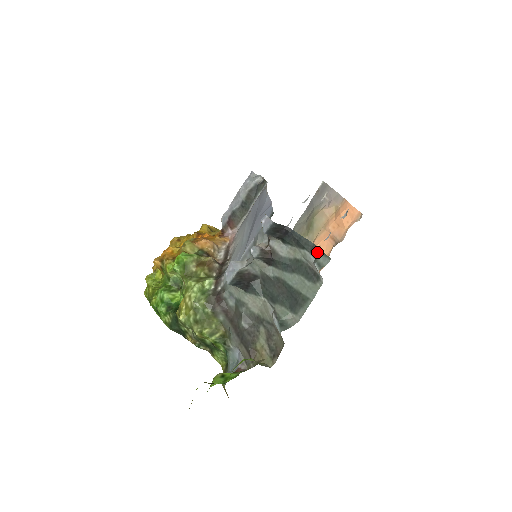
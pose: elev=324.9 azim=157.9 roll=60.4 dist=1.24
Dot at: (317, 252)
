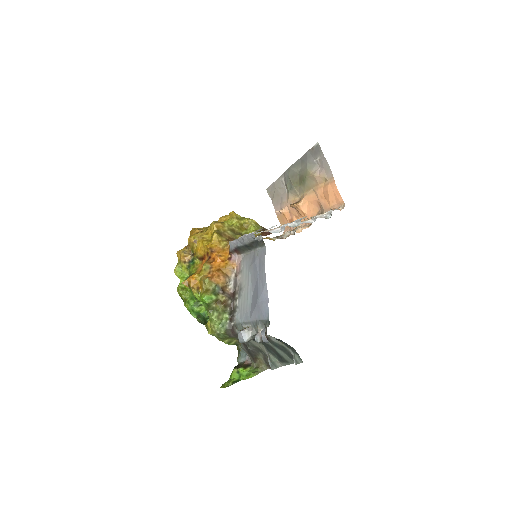
Dot at: (296, 353)
